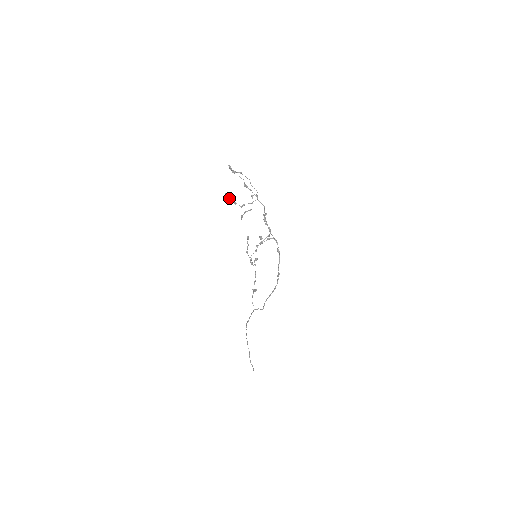
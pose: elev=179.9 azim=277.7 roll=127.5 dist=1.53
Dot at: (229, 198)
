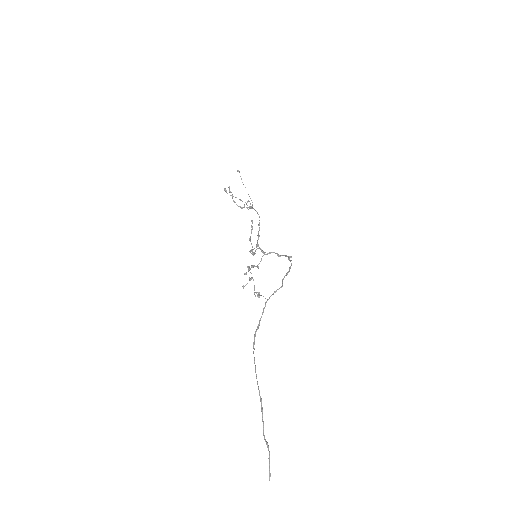
Dot at: occluded
